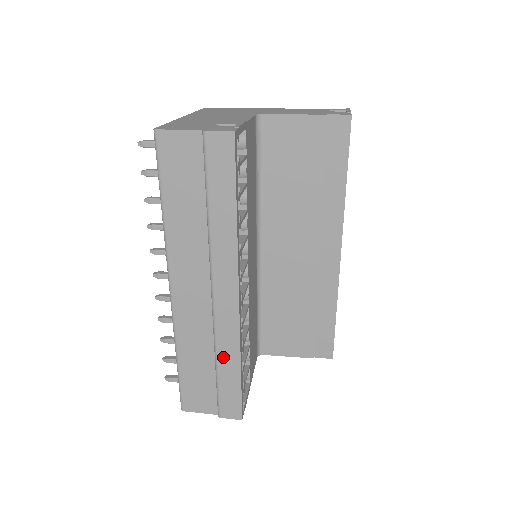
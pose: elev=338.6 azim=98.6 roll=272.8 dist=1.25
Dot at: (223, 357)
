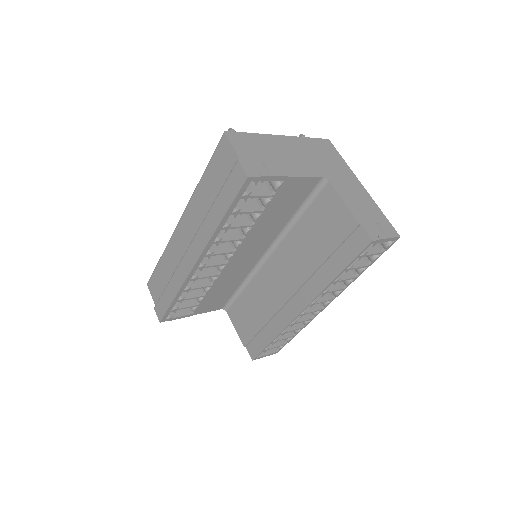
Dot at: (173, 282)
